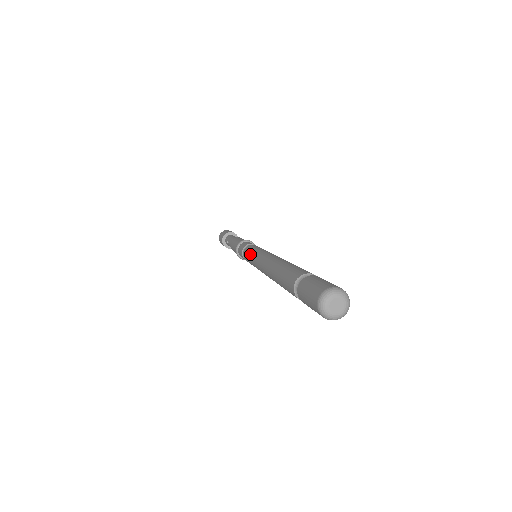
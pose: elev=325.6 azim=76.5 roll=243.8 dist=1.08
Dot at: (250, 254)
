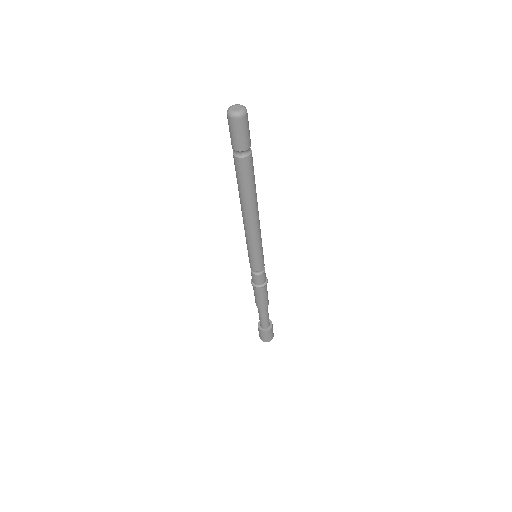
Dot at: occluded
